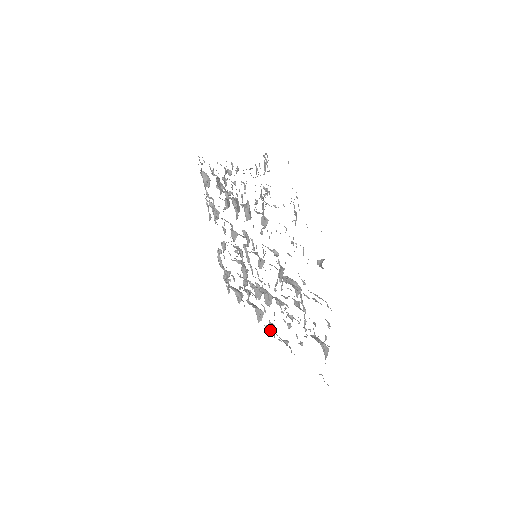
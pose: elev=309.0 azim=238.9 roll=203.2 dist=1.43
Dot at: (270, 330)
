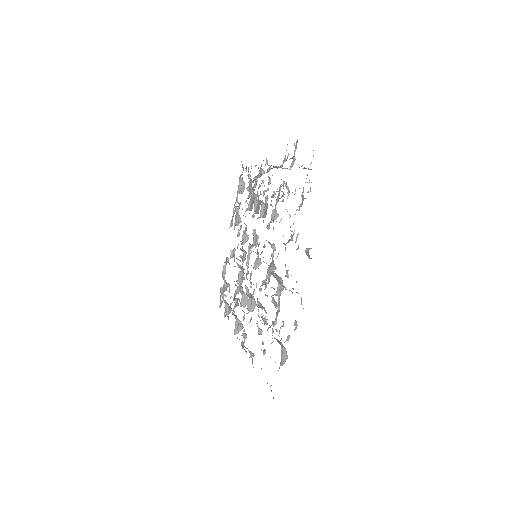
Dot at: occluded
